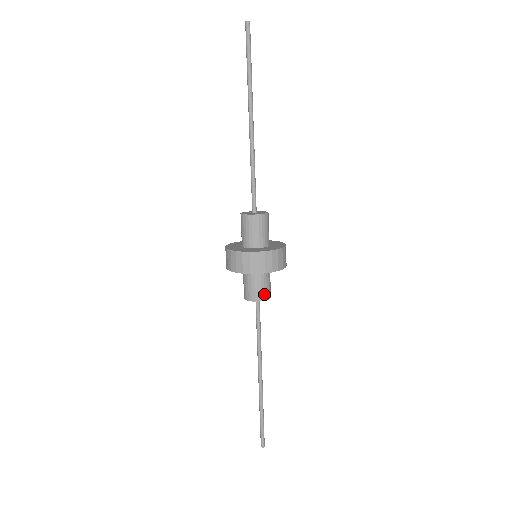
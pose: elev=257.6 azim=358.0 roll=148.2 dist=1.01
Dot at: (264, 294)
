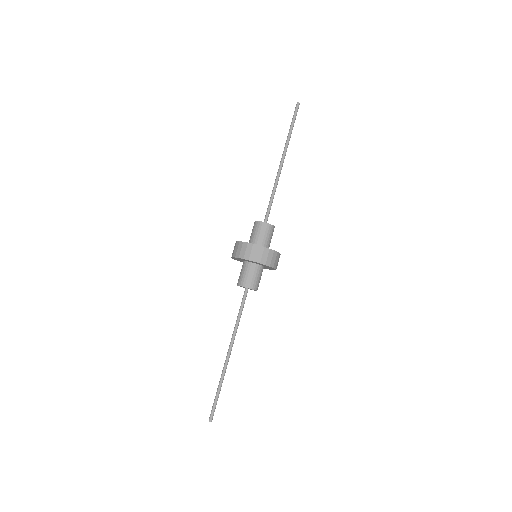
Dot at: (258, 286)
